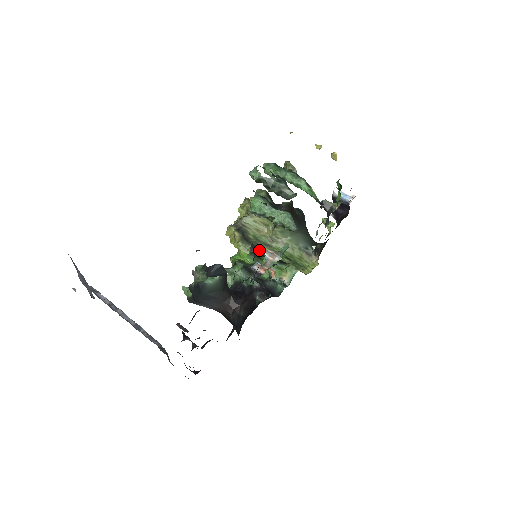
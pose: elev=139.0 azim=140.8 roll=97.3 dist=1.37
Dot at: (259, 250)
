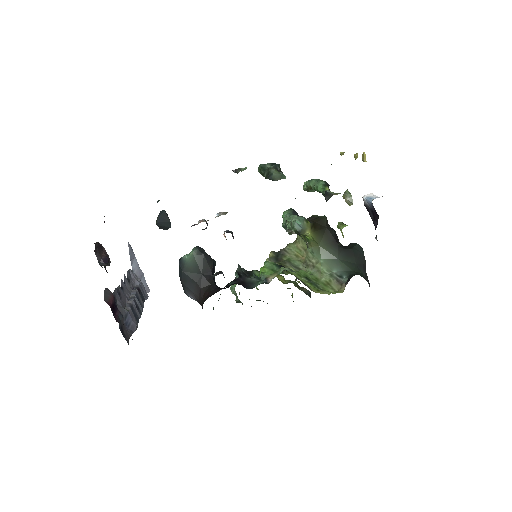
Dot at: occluded
